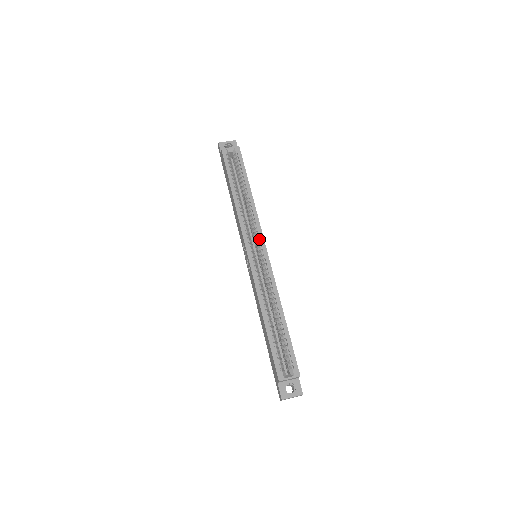
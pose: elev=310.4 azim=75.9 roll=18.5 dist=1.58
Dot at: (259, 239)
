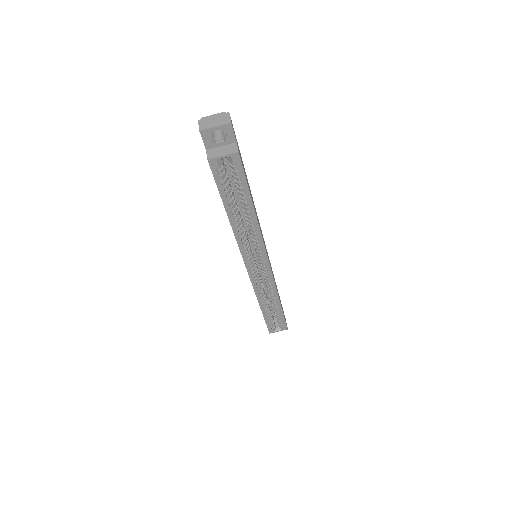
Dot at: (262, 257)
